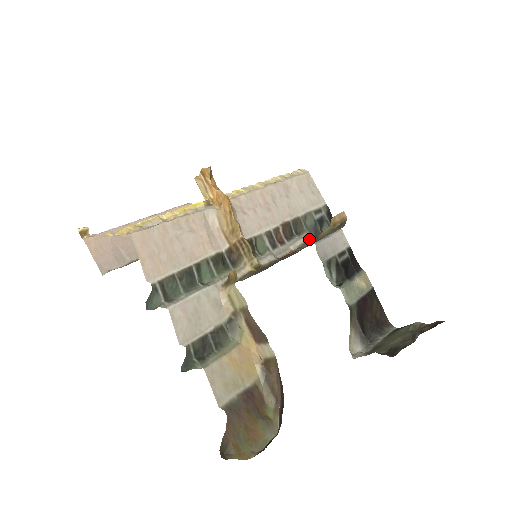
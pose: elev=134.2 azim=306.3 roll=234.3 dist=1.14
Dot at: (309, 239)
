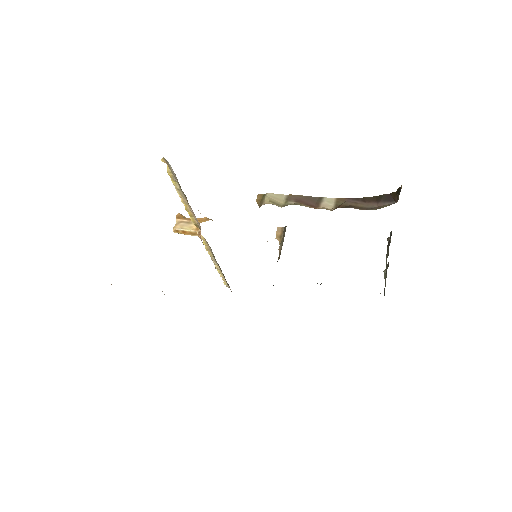
Dot at: occluded
